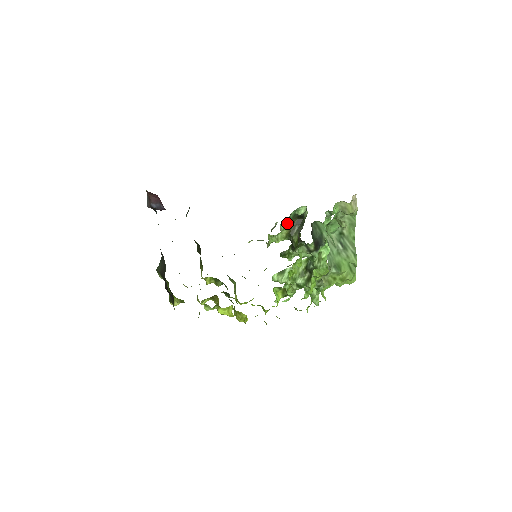
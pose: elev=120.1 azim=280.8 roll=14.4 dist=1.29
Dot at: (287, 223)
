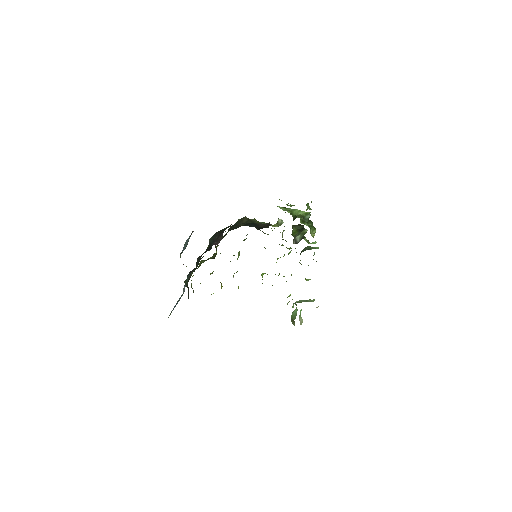
Dot at: occluded
